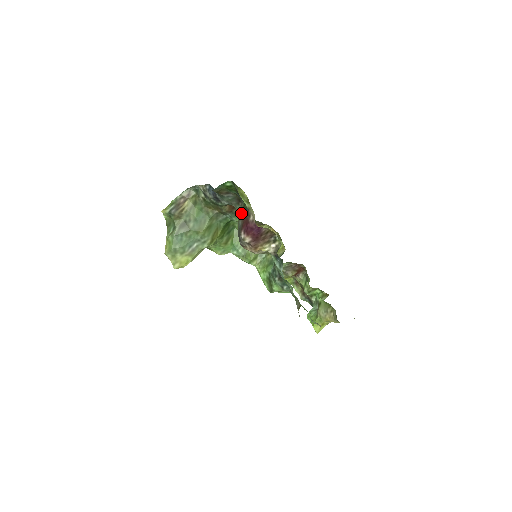
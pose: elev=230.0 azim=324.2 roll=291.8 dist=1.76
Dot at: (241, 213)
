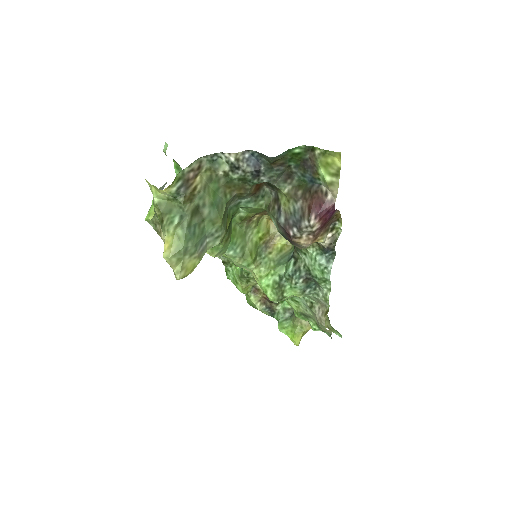
Dot at: (296, 192)
